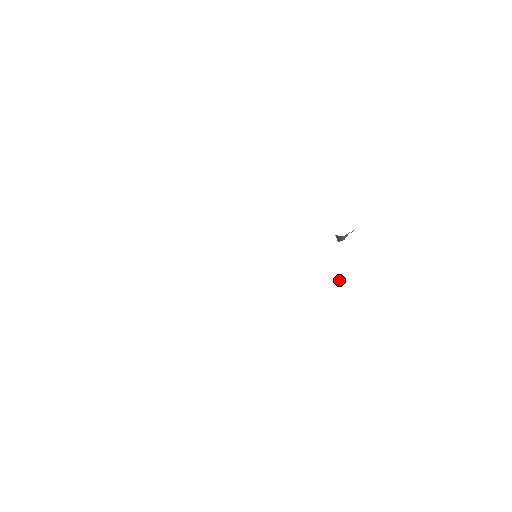
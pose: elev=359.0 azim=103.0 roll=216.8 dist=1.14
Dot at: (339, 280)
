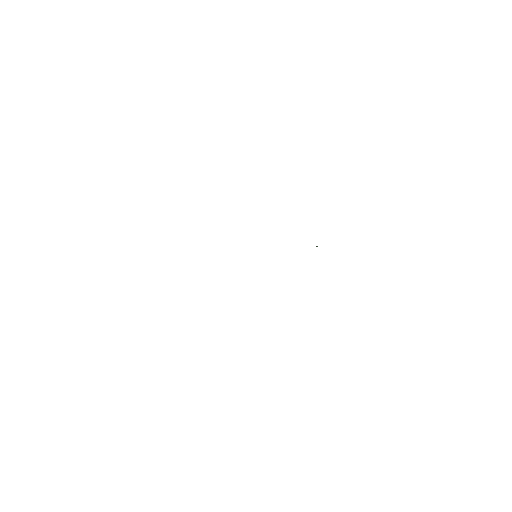
Dot at: (317, 246)
